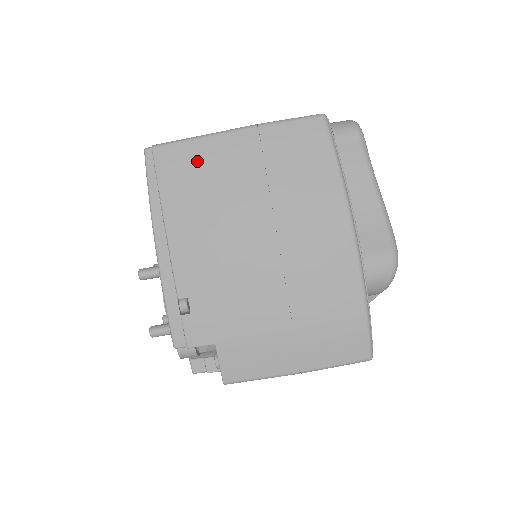
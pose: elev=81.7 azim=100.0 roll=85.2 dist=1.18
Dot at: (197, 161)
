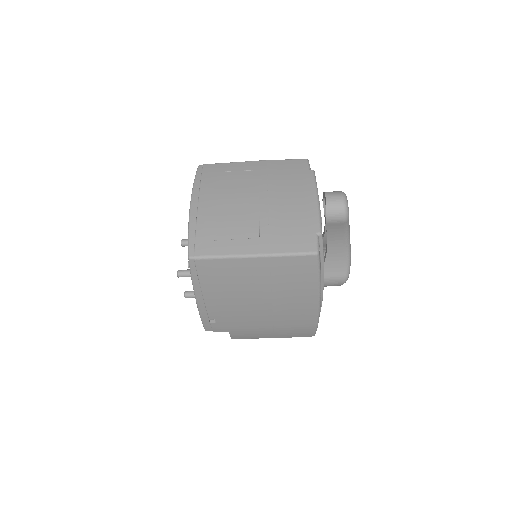
Dot at: (226, 269)
